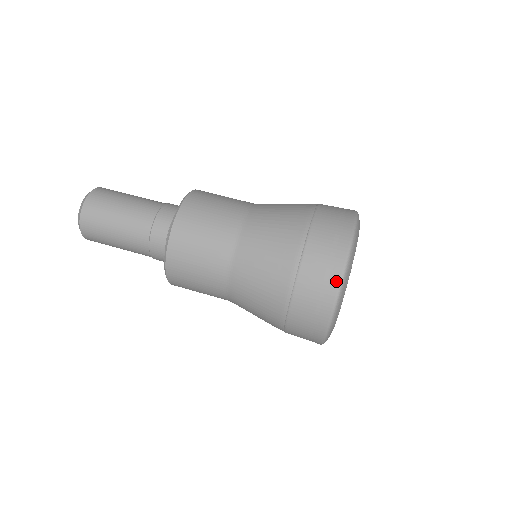
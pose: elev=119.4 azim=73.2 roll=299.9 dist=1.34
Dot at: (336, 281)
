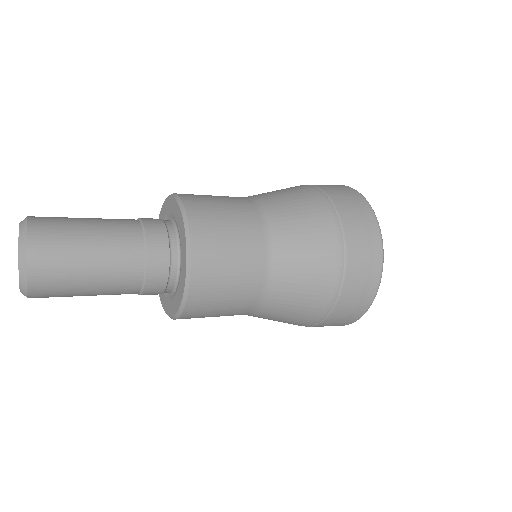
Dot at: occluded
